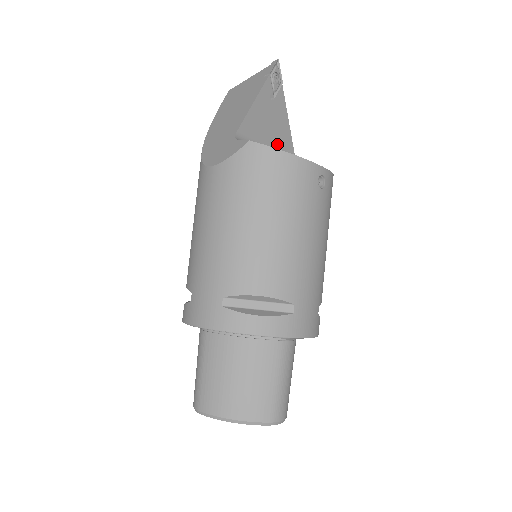
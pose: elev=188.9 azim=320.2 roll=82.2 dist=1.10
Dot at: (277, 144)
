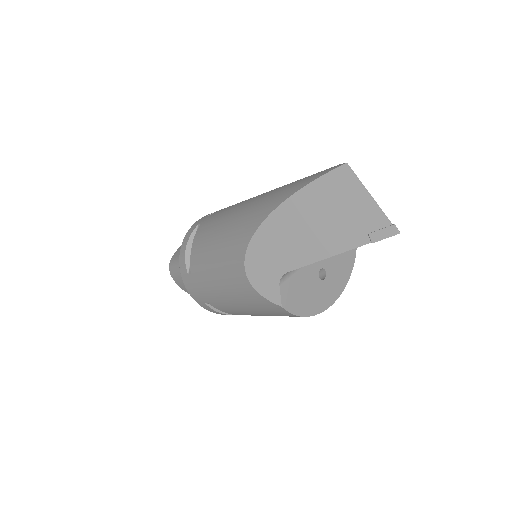
Dot at: occluded
